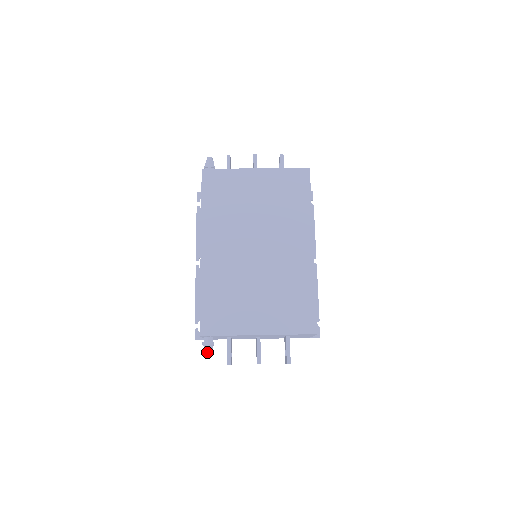
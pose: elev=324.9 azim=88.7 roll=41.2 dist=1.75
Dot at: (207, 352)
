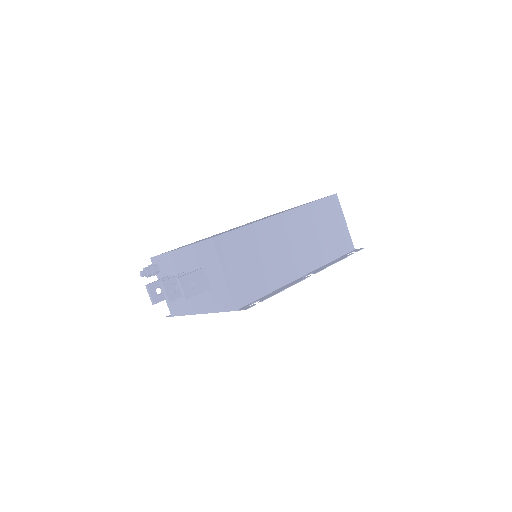
Dot at: (143, 270)
